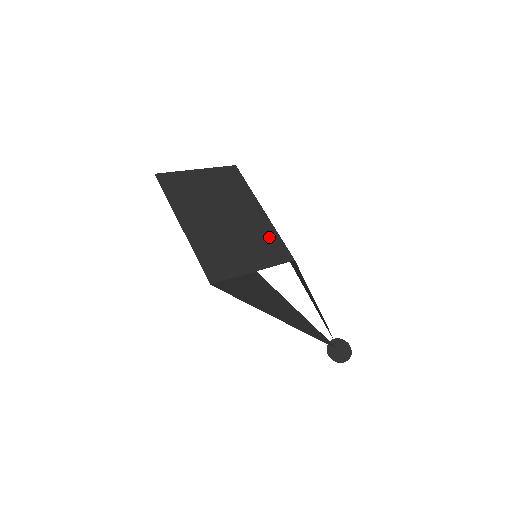
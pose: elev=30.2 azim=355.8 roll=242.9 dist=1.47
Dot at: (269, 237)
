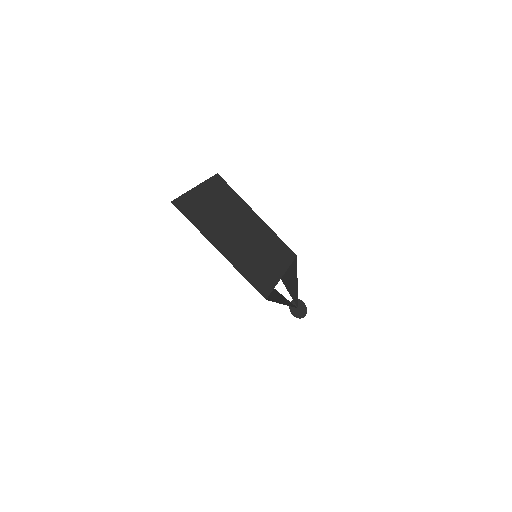
Dot at: (274, 240)
